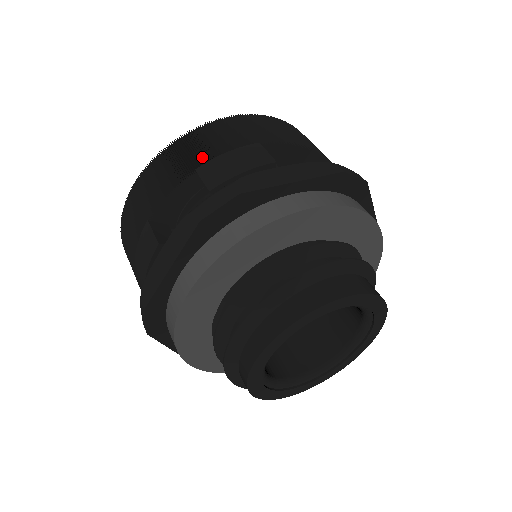
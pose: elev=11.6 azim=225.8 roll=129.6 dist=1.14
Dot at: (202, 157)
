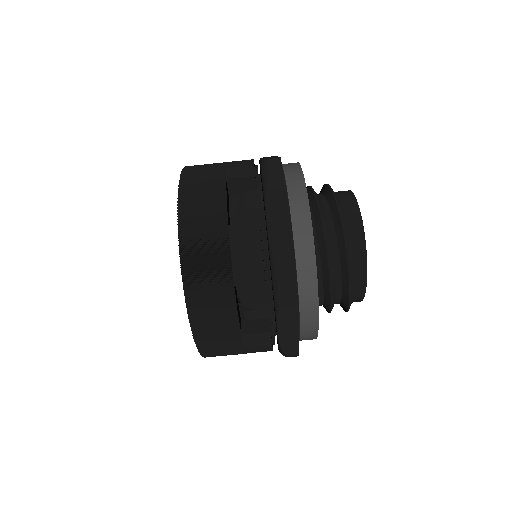
Dot at: (216, 176)
